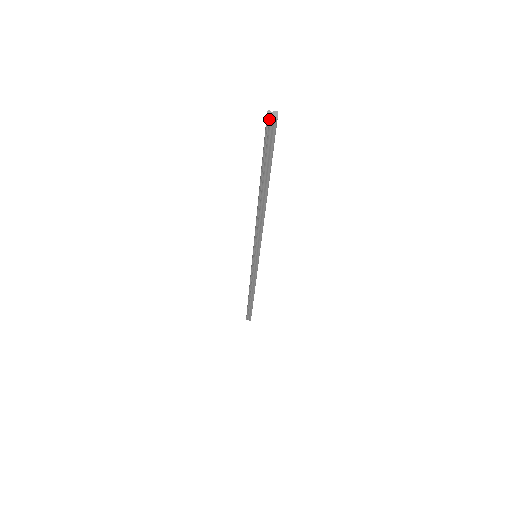
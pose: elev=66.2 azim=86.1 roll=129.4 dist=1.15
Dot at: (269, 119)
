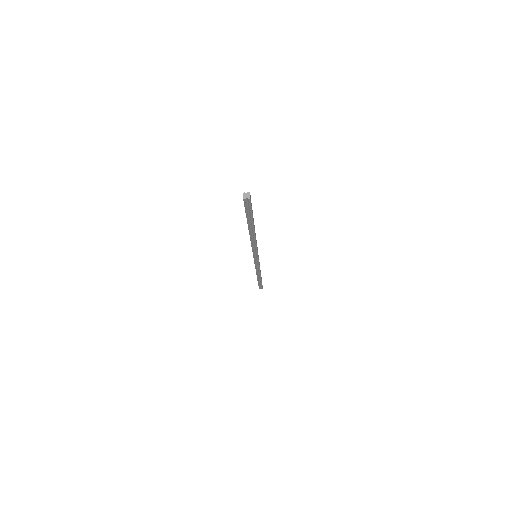
Dot at: (245, 199)
